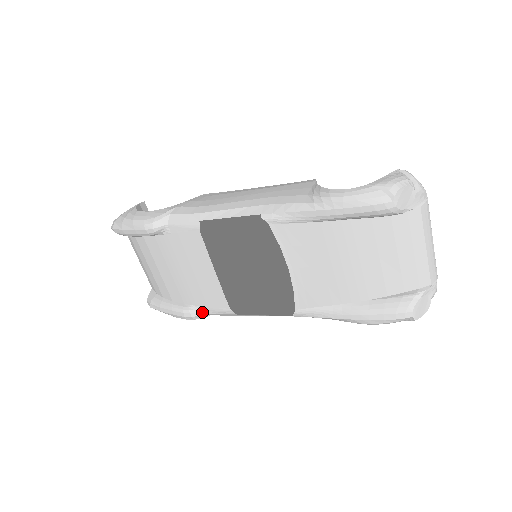
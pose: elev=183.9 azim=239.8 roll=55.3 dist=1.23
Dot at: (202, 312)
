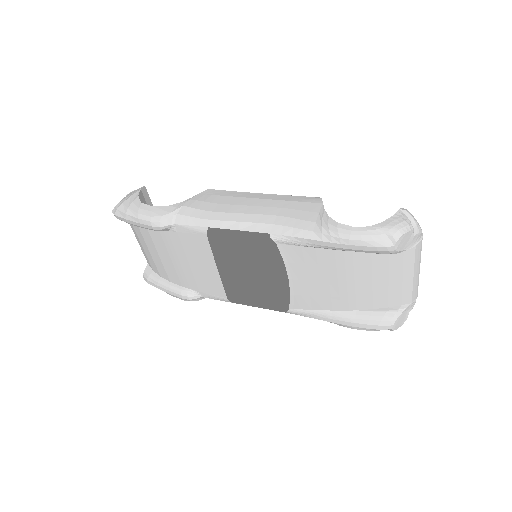
Dot at: (199, 296)
